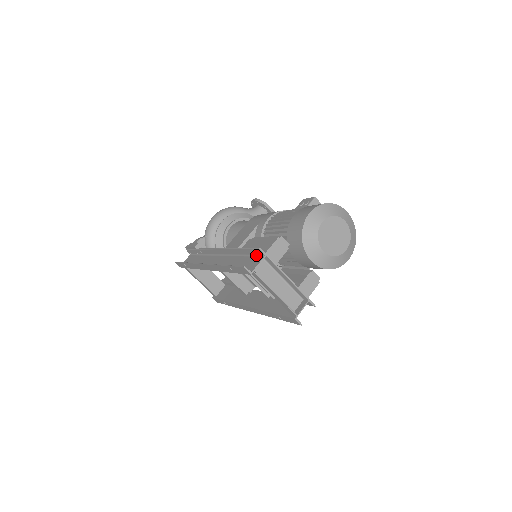
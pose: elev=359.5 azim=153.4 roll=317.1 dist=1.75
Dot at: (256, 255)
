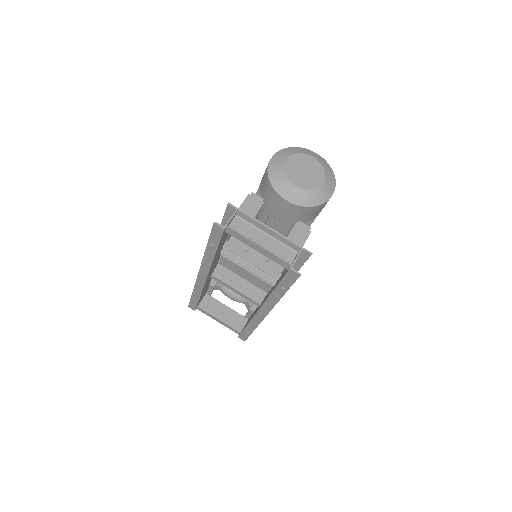
Dot at: occluded
